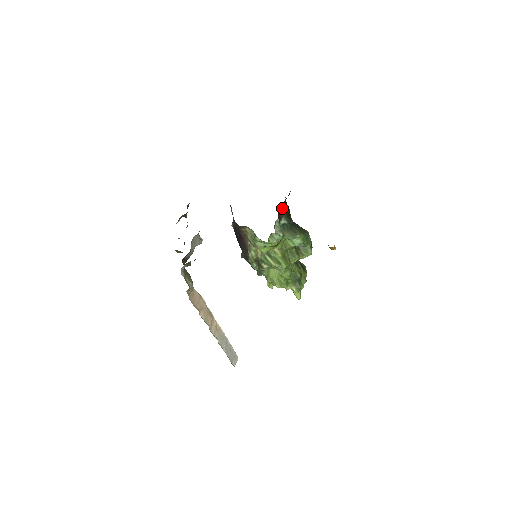
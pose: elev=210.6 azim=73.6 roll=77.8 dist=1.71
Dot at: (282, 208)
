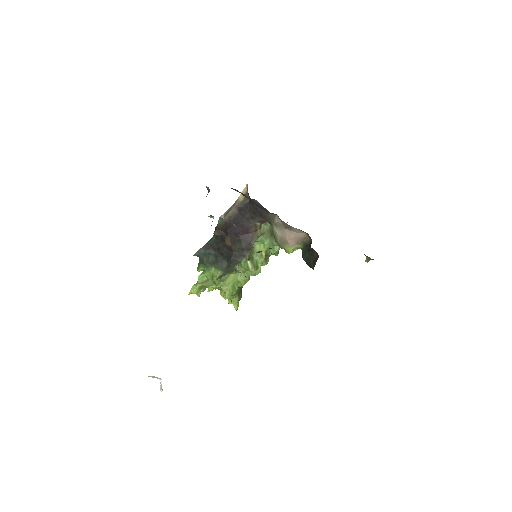
Dot at: occluded
